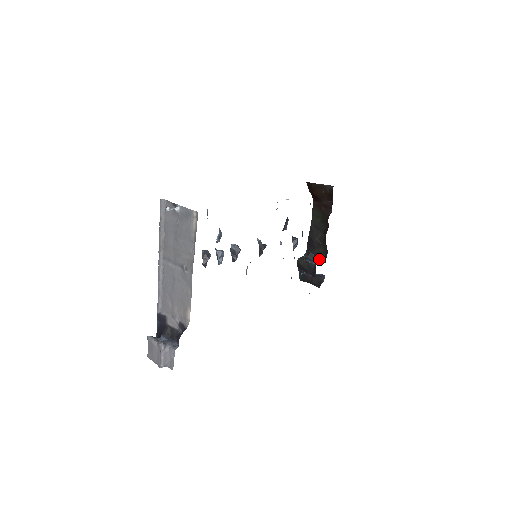
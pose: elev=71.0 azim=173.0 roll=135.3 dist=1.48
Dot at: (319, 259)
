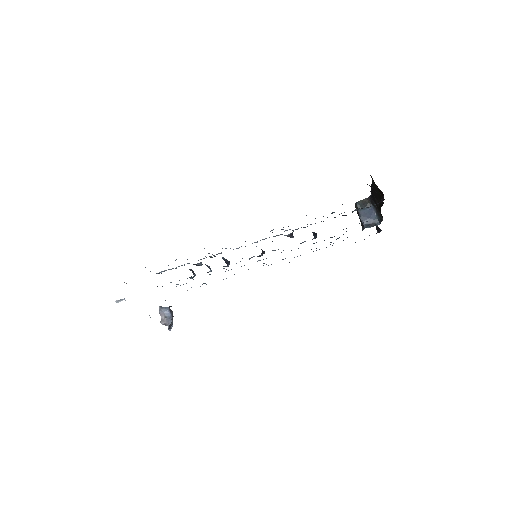
Dot at: (378, 214)
